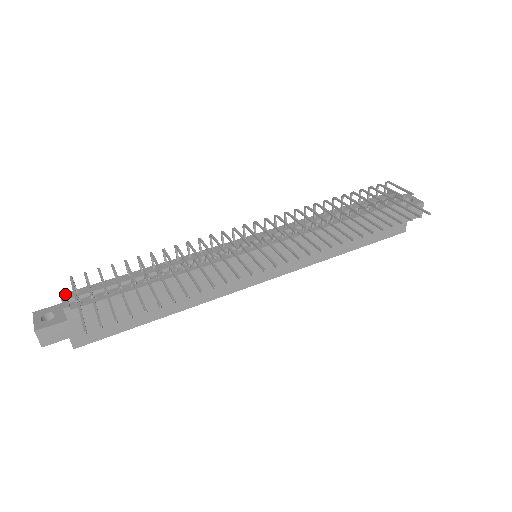
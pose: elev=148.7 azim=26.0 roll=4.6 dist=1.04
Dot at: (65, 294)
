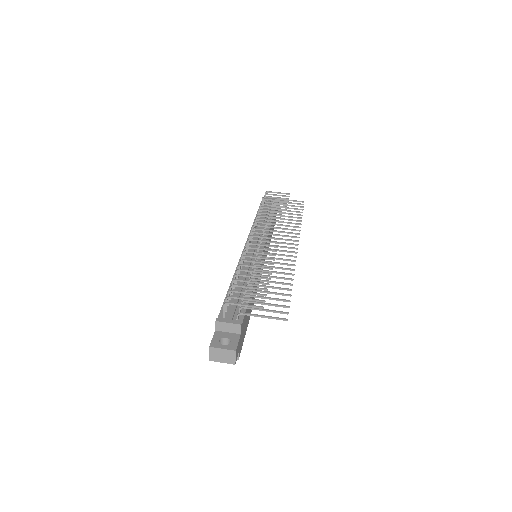
Dot at: (223, 319)
